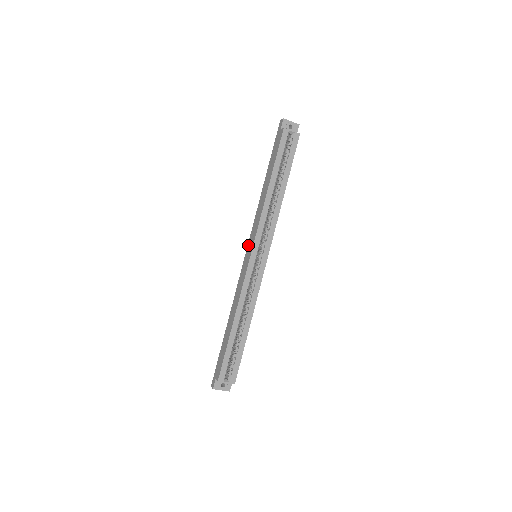
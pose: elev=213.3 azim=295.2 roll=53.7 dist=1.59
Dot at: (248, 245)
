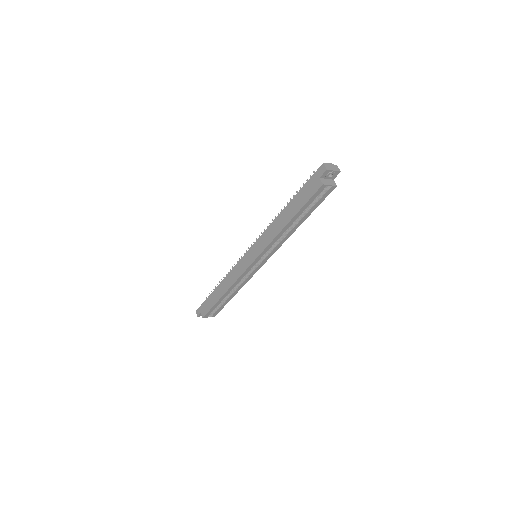
Dot at: (252, 248)
